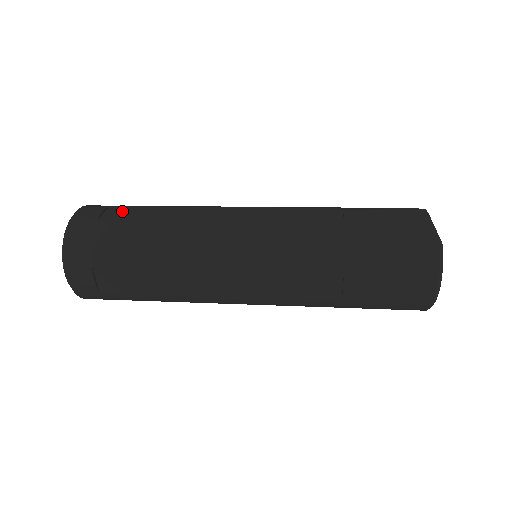
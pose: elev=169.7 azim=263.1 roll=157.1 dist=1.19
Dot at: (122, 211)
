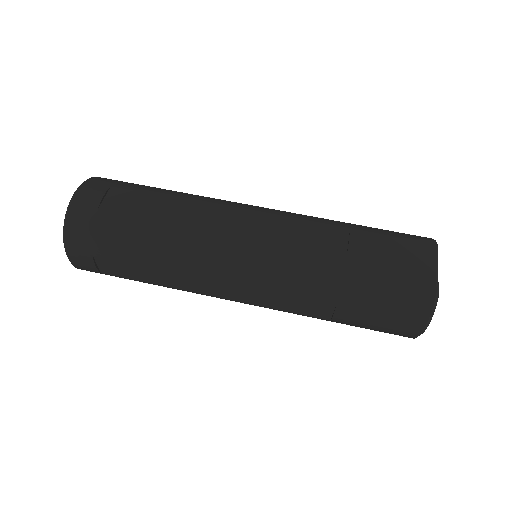
Dot at: (123, 198)
